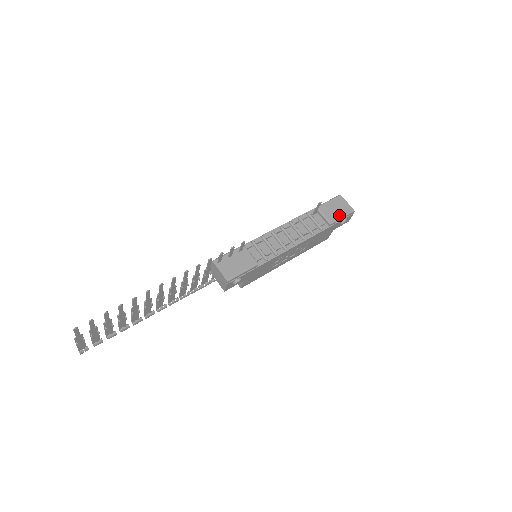
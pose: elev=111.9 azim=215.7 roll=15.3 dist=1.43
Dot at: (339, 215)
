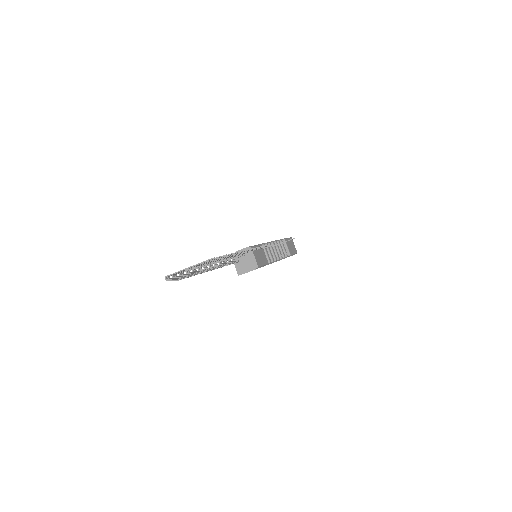
Dot at: (293, 251)
